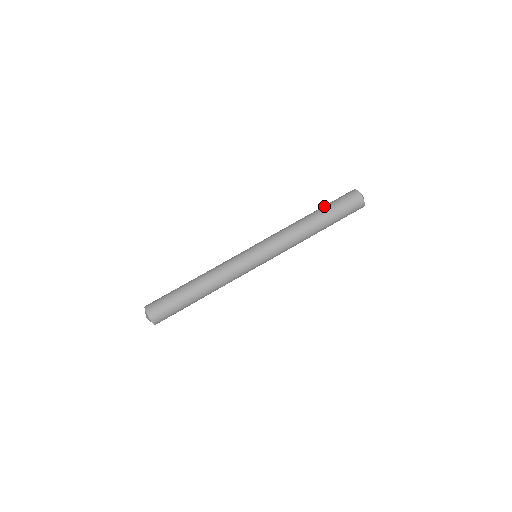
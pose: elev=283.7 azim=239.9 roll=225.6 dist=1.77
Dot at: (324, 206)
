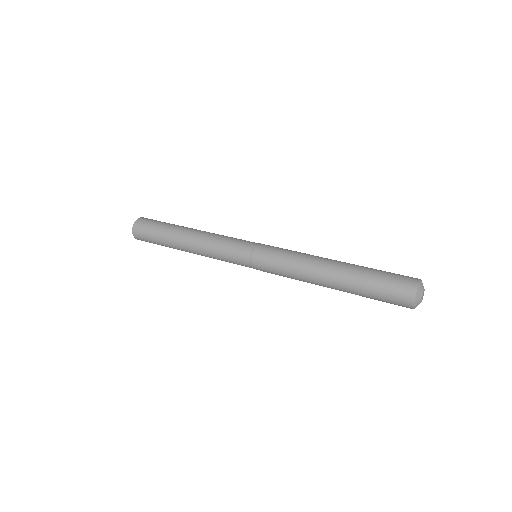
Dot at: occluded
